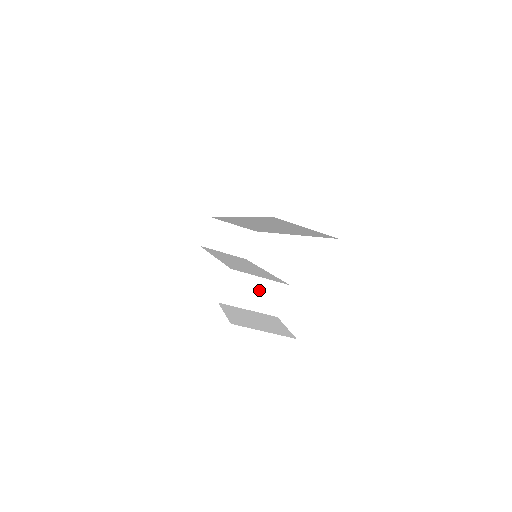
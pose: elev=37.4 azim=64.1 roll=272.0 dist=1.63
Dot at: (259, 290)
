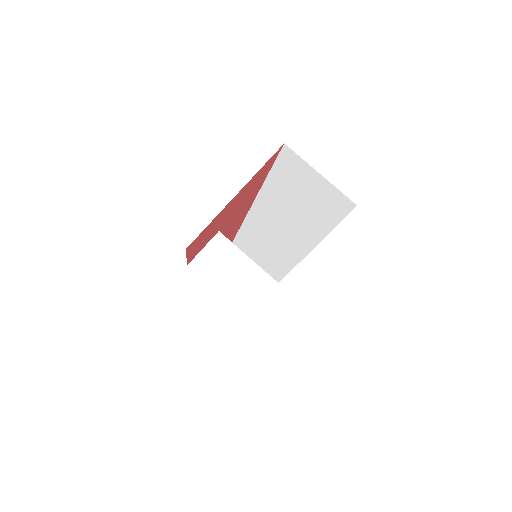
Dot at: (242, 274)
